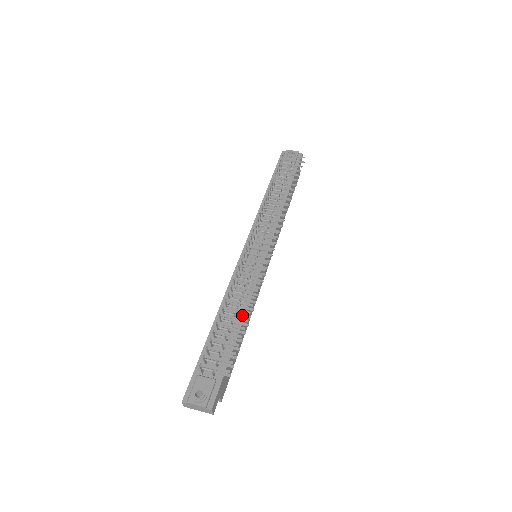
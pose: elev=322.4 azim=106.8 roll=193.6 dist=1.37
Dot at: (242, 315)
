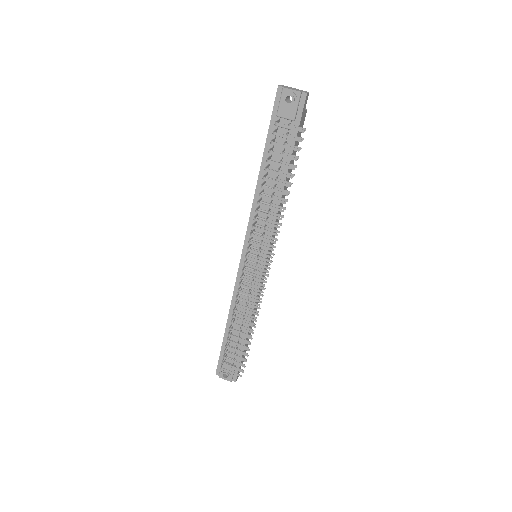
Dot at: (247, 331)
